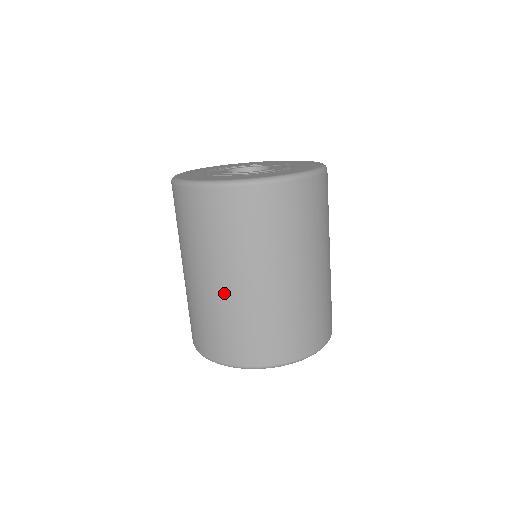
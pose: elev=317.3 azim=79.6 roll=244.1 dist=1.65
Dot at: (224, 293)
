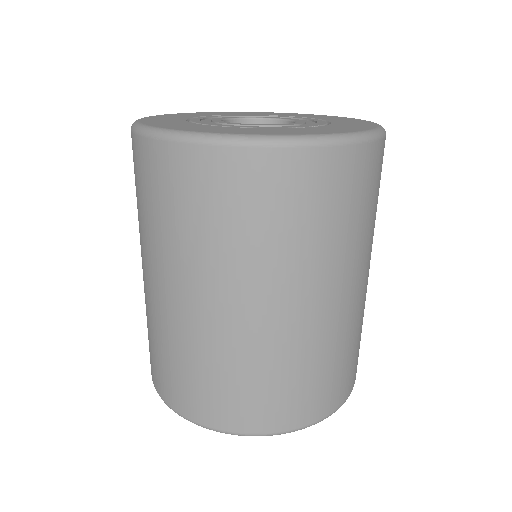
Dot at: (174, 312)
